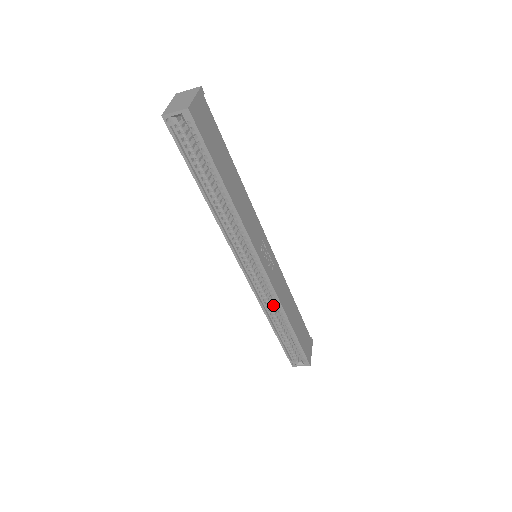
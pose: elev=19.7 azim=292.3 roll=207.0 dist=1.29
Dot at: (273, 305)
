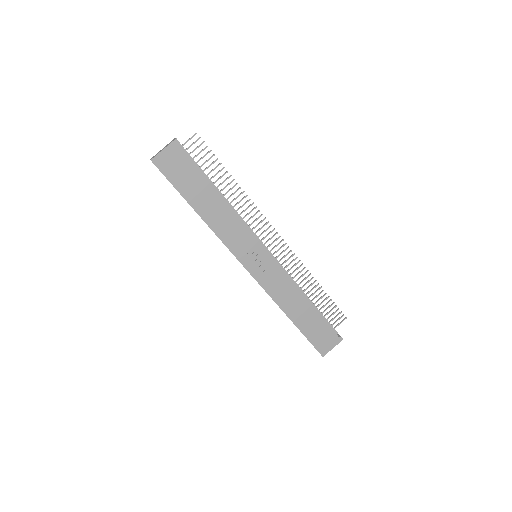
Dot at: occluded
